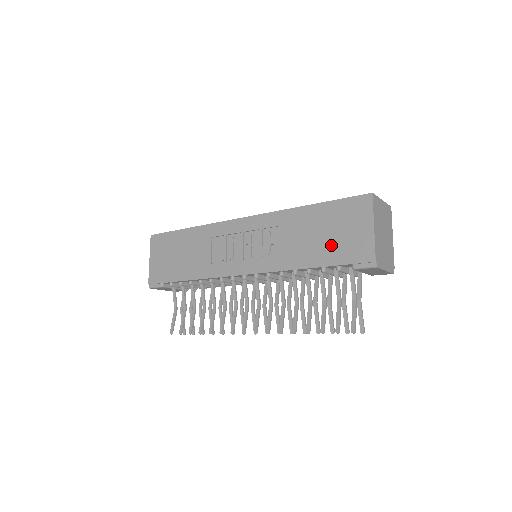
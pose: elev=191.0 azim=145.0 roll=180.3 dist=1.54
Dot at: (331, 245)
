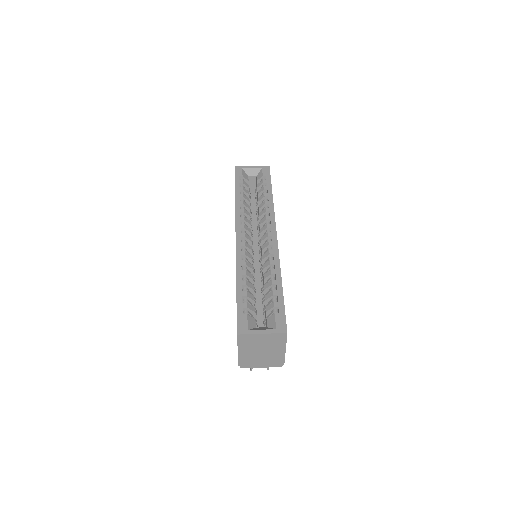
Dot at: occluded
